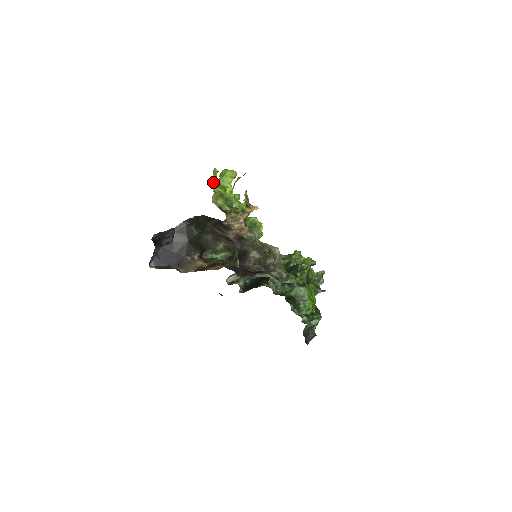
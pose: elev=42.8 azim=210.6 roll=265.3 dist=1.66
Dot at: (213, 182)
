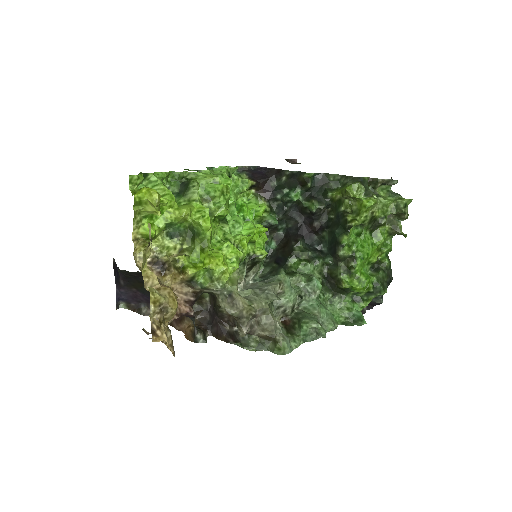
Dot at: (147, 179)
